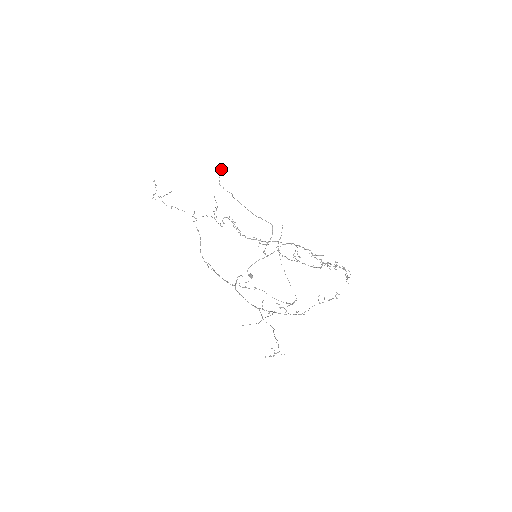
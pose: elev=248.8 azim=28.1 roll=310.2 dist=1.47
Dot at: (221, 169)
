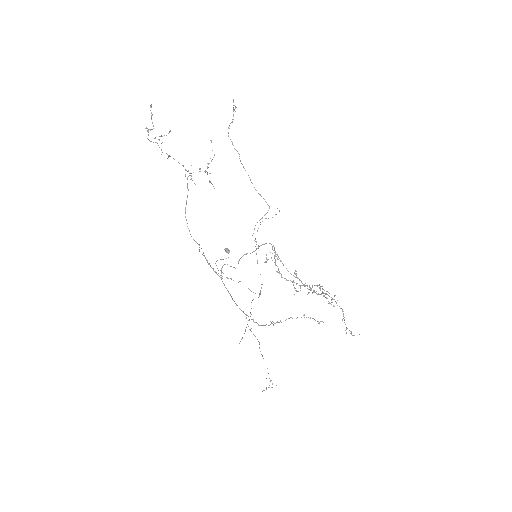
Dot at: (233, 110)
